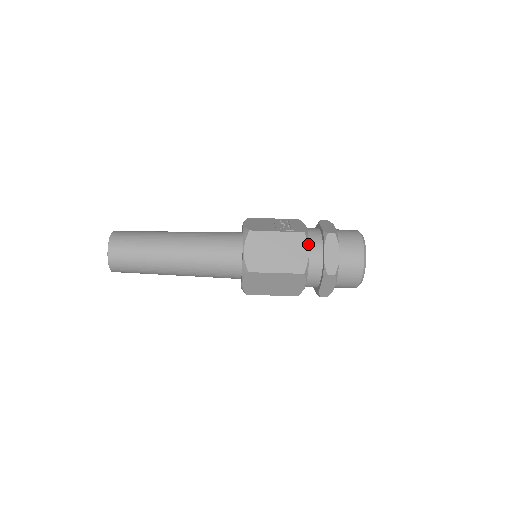
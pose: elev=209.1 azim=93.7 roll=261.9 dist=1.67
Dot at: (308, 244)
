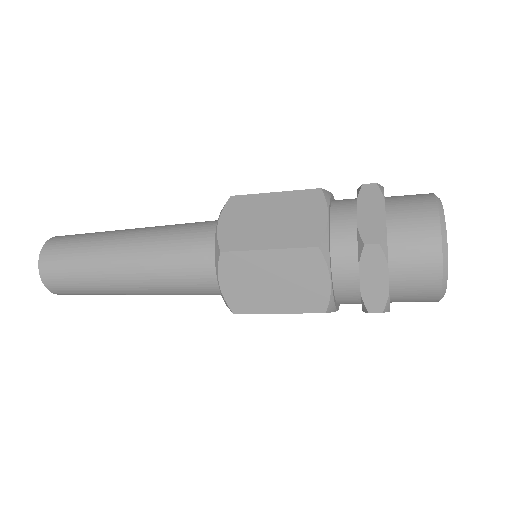
Dot at: (327, 204)
